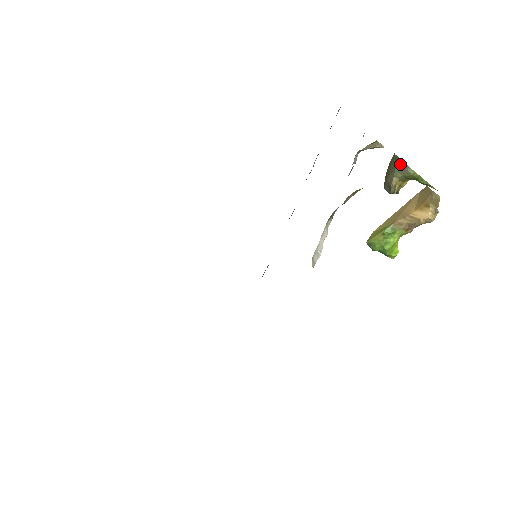
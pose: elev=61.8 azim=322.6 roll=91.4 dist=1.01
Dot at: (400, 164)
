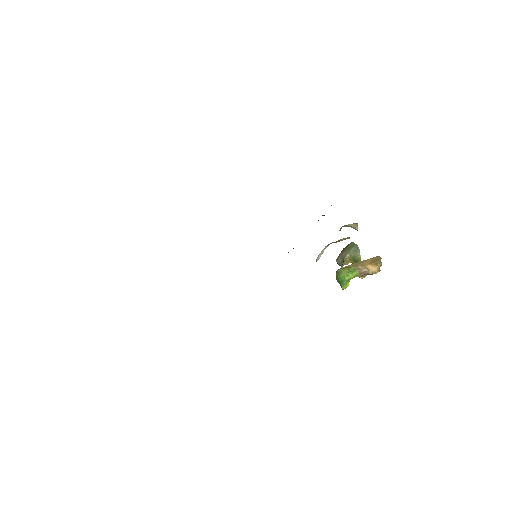
Dot at: (356, 247)
